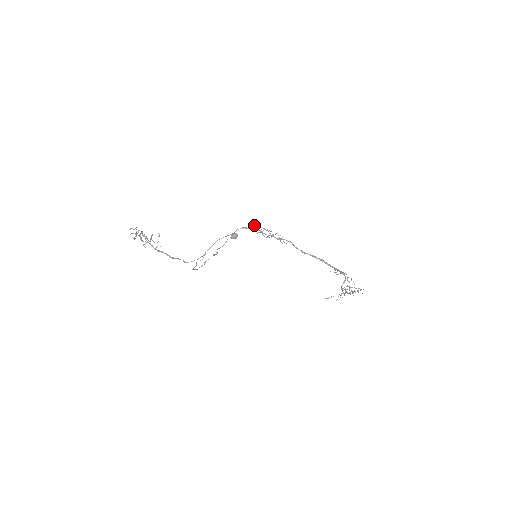
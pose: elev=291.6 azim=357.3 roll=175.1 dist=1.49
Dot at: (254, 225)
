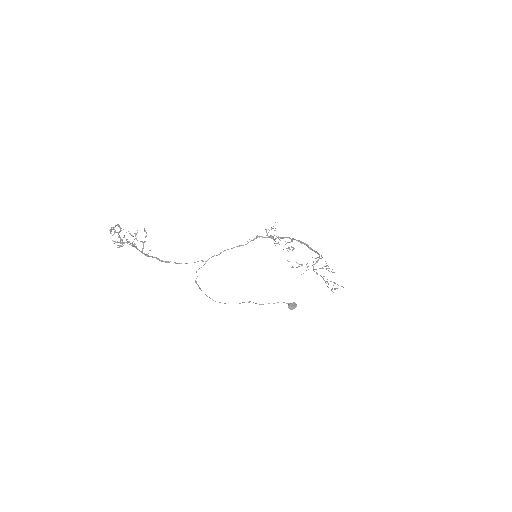
Dot at: occluded
